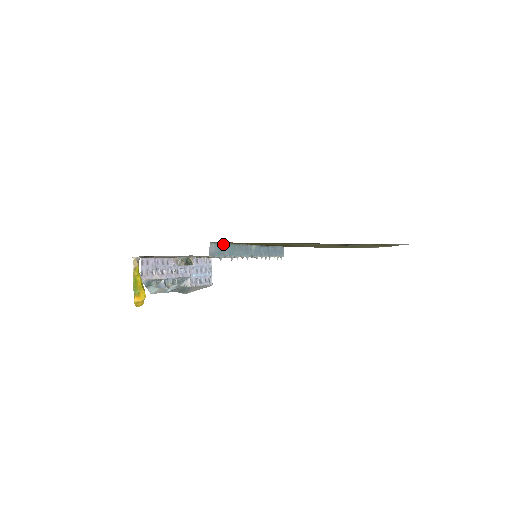
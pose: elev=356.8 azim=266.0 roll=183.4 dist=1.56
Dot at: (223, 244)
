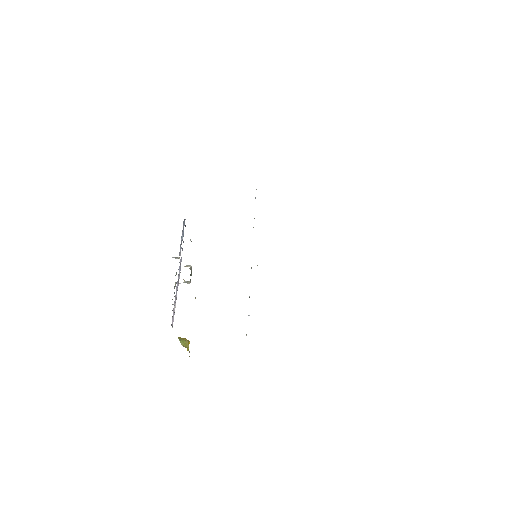
Dot at: occluded
